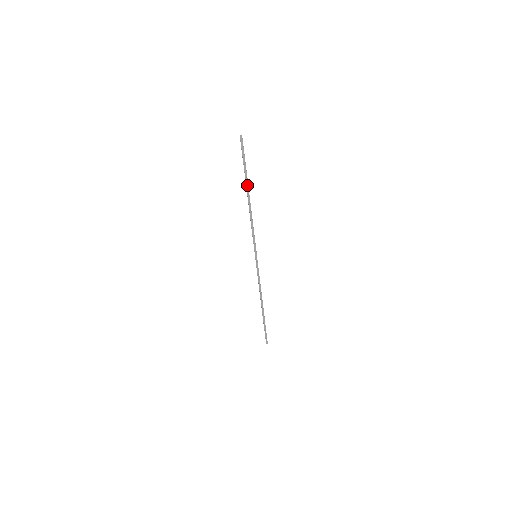
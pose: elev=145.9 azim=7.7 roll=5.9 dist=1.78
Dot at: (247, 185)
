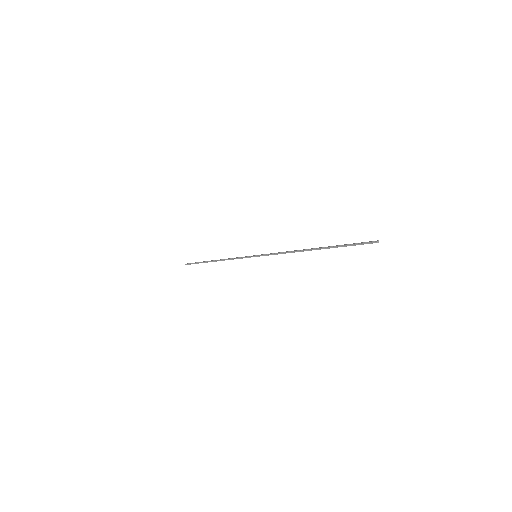
Dot at: occluded
